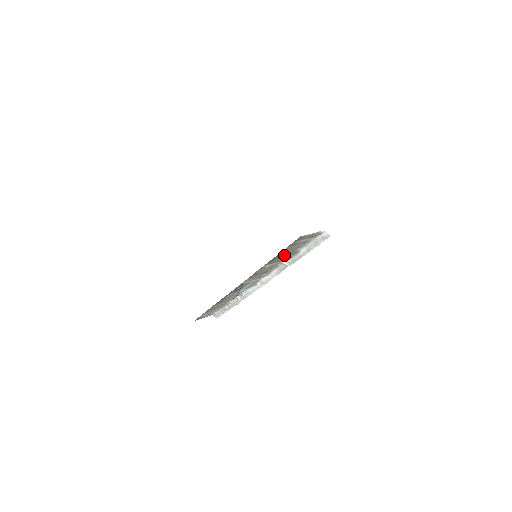
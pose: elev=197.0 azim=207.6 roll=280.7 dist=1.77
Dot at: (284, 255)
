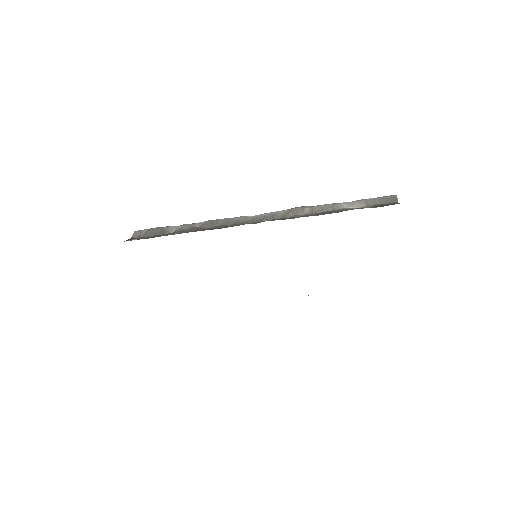
Dot at: occluded
